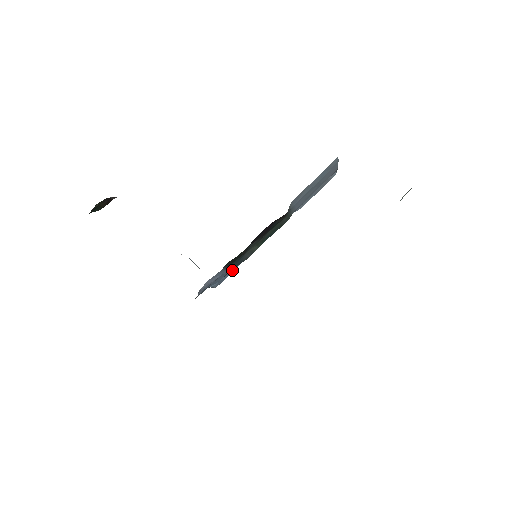
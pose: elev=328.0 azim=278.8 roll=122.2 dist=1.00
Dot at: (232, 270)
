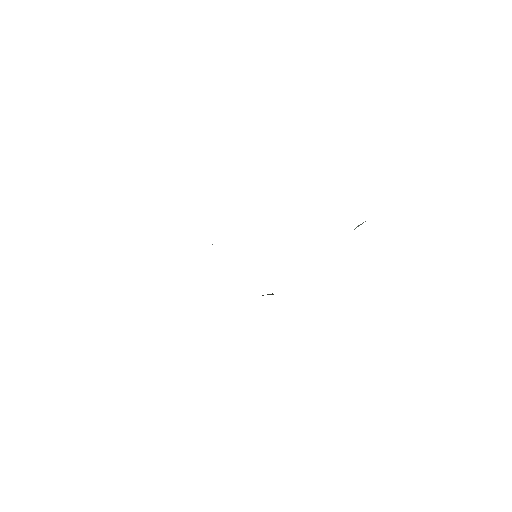
Dot at: occluded
